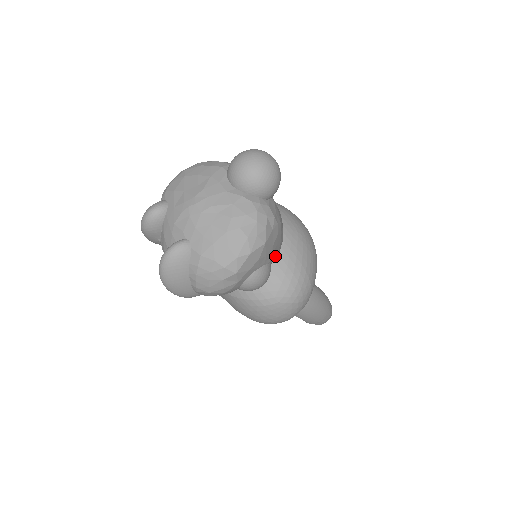
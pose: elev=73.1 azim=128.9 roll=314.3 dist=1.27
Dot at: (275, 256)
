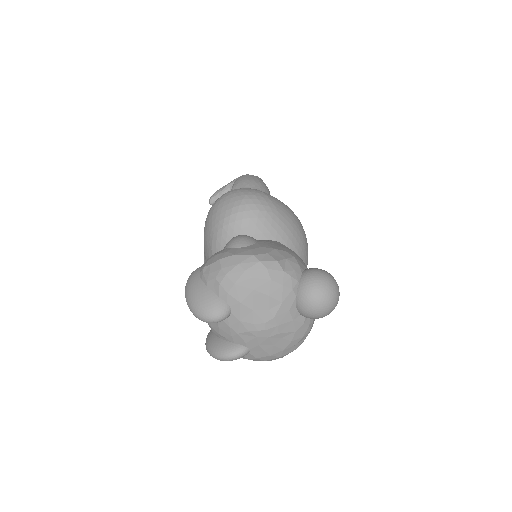
Dot at: occluded
